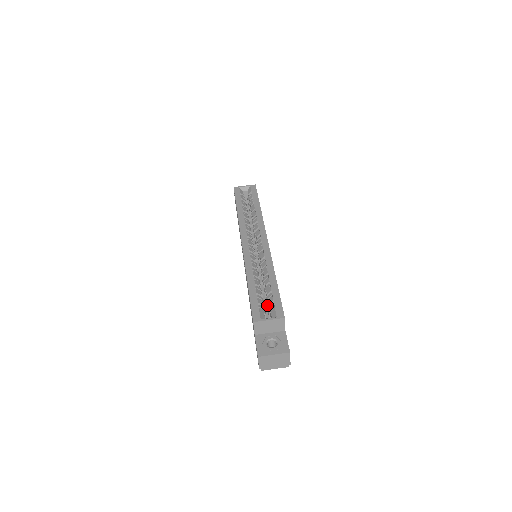
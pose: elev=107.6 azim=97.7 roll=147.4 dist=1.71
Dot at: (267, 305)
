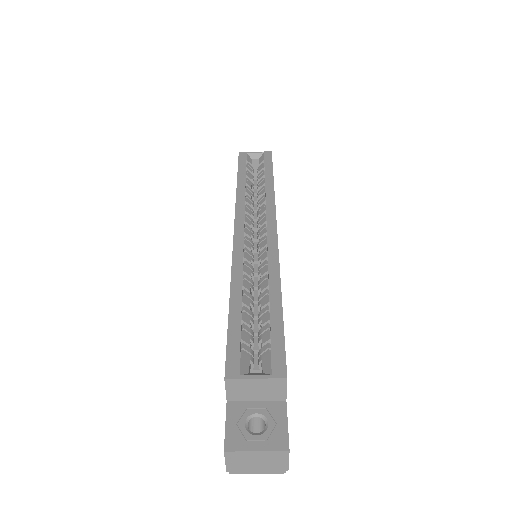
Dot at: (259, 345)
